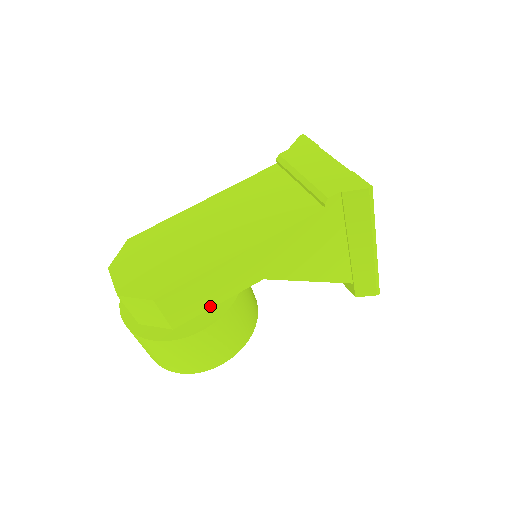
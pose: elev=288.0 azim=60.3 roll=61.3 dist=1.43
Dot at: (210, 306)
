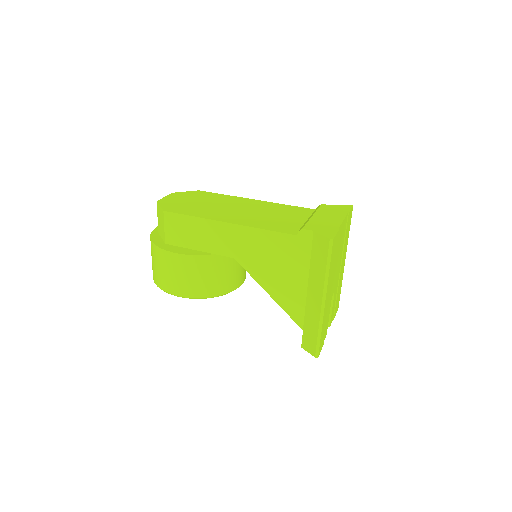
Dot at: (193, 247)
